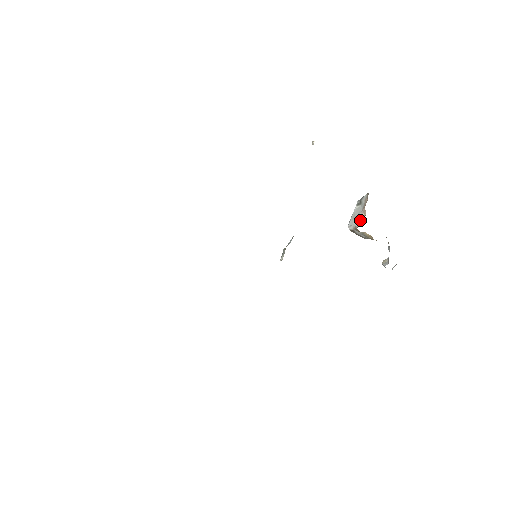
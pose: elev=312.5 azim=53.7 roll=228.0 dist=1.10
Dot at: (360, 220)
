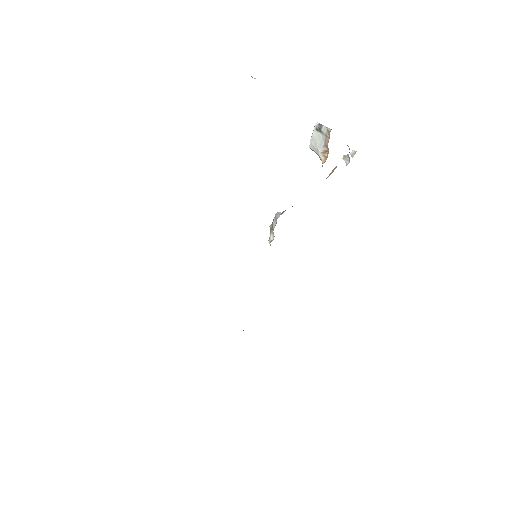
Dot at: (324, 154)
